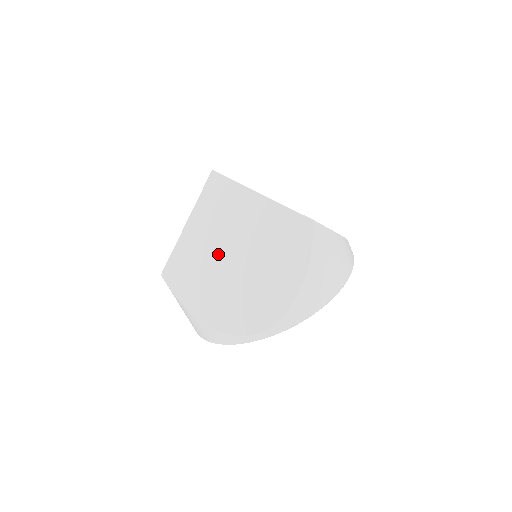
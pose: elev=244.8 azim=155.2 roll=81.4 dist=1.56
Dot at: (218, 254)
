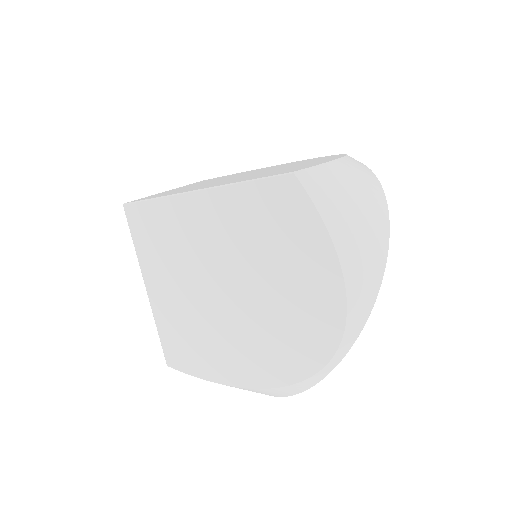
Dot at: (210, 299)
